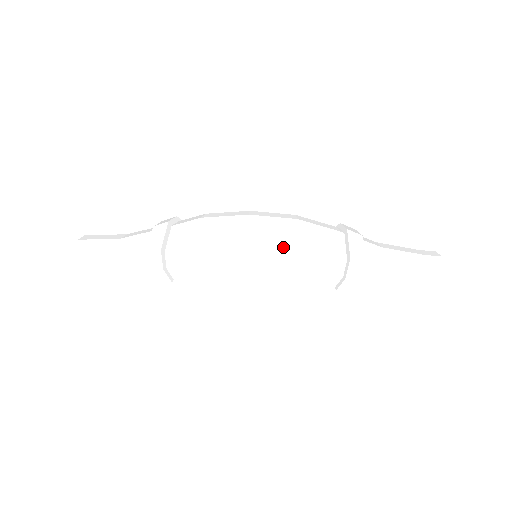
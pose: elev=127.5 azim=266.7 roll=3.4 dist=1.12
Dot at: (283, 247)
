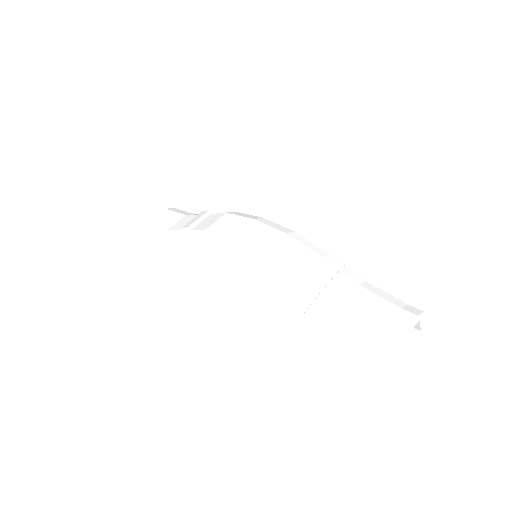
Dot at: (257, 250)
